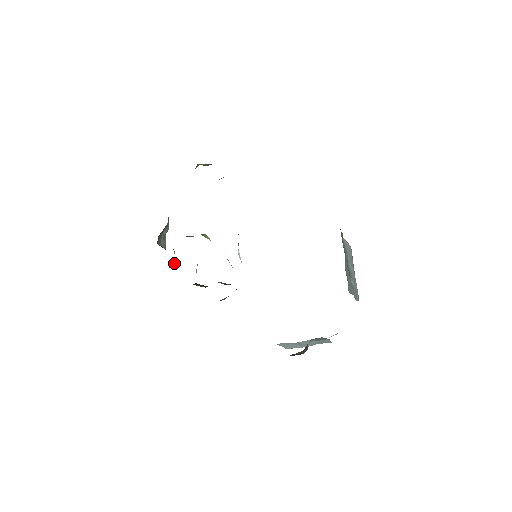
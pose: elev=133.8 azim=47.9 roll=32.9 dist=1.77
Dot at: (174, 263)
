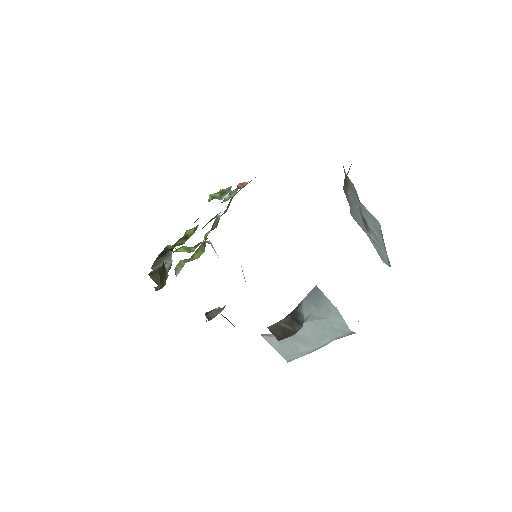
Dot at: (158, 274)
